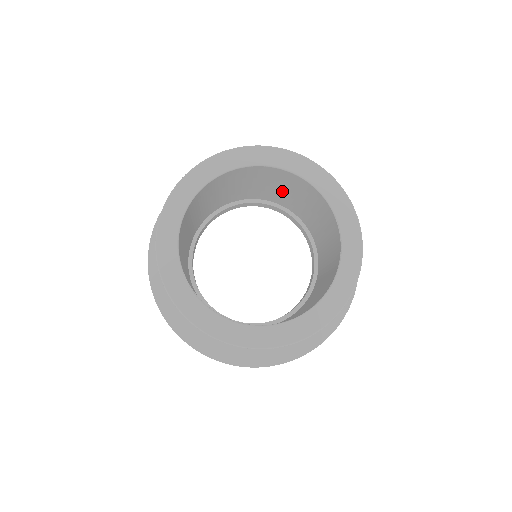
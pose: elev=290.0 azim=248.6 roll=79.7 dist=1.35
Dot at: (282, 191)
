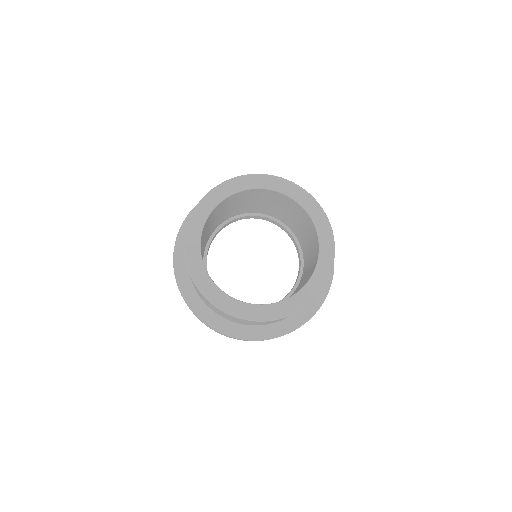
Dot at: (241, 205)
